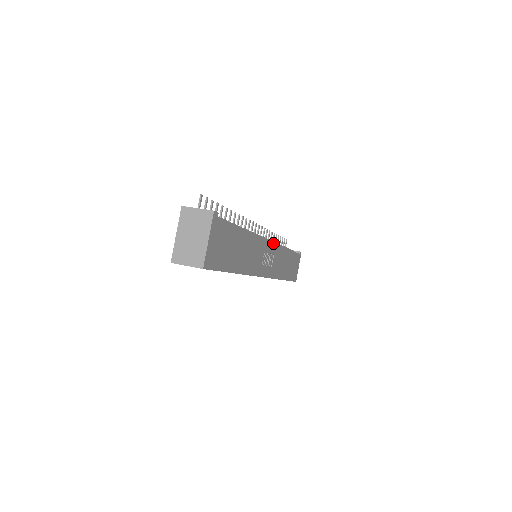
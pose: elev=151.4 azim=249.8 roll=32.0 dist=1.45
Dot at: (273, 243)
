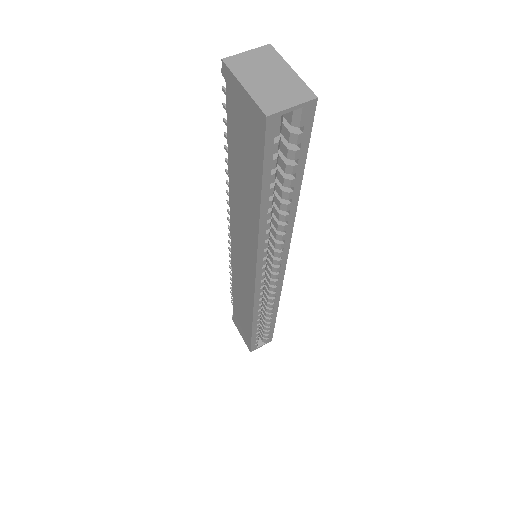
Dot at: occluded
